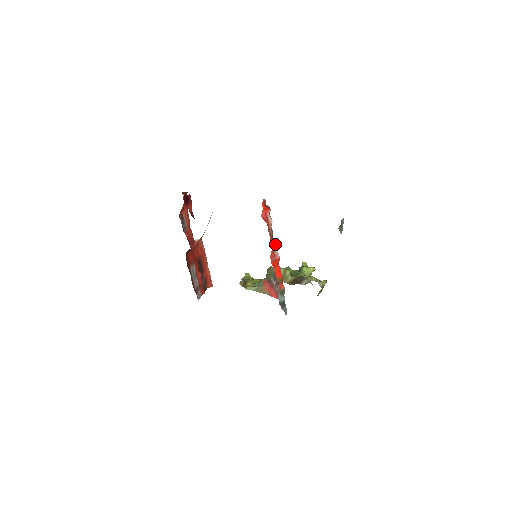
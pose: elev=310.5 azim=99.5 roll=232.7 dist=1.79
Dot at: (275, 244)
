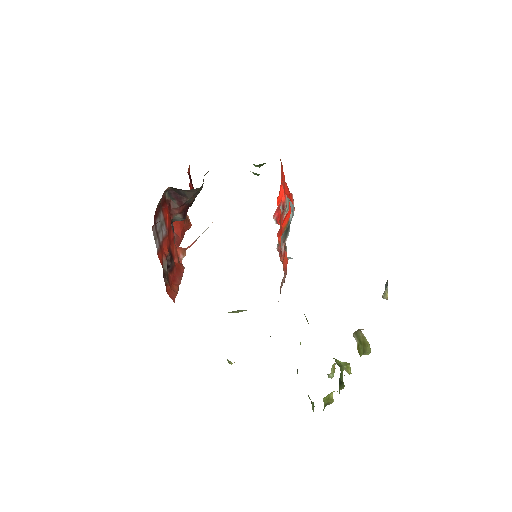
Dot at: (287, 199)
